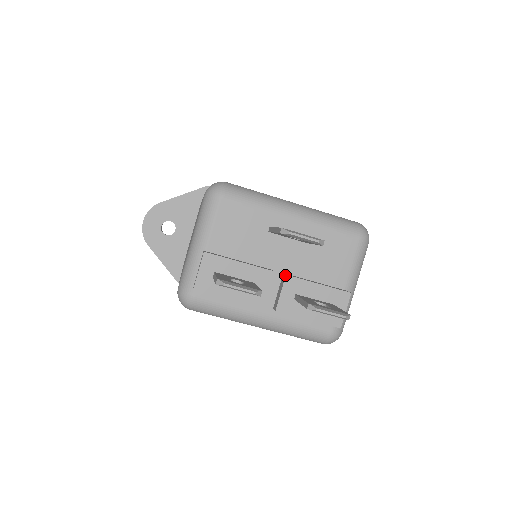
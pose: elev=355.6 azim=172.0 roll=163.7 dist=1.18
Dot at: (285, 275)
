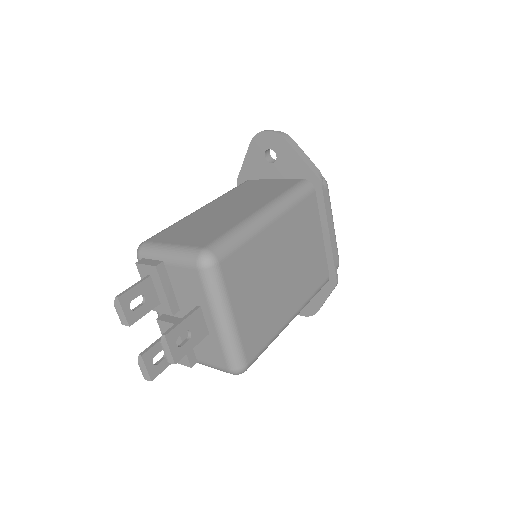
Dot at: occluded
